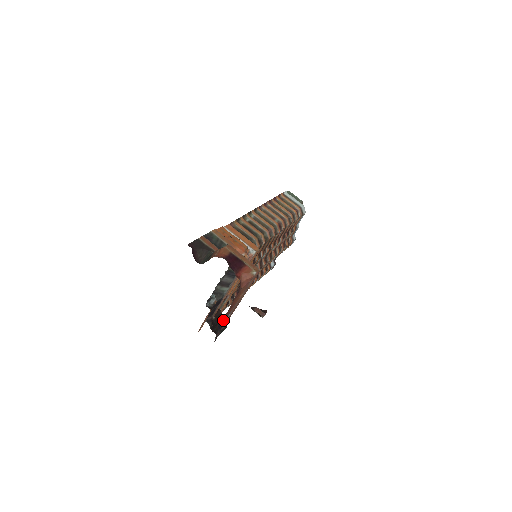
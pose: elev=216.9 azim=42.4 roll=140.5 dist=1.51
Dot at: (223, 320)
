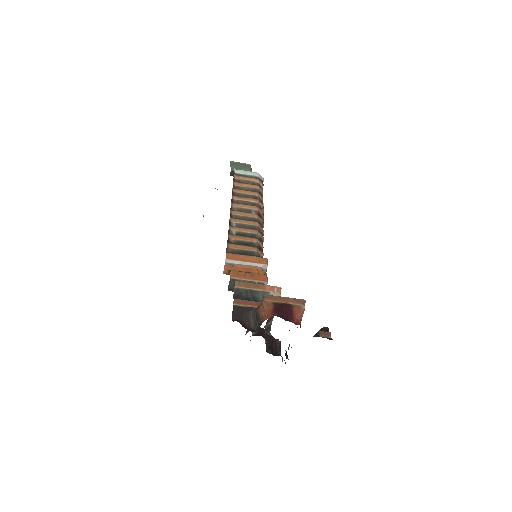
Dot at: occluded
